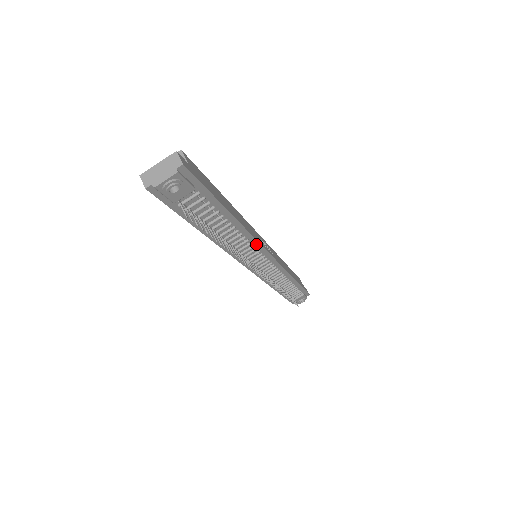
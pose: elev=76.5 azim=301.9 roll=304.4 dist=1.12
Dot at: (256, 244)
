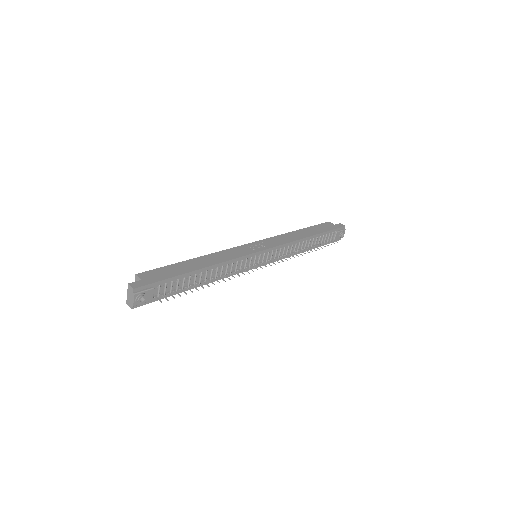
Dot at: (238, 259)
